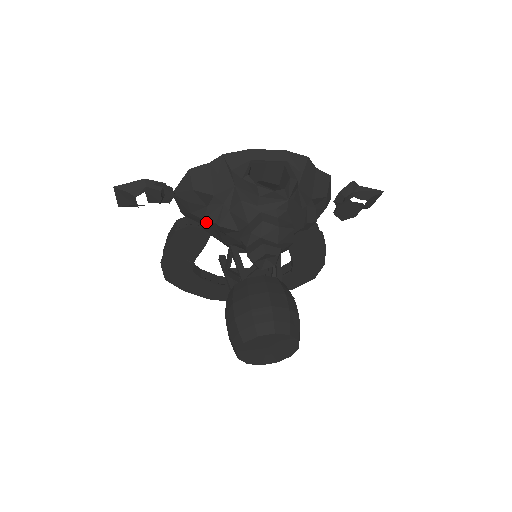
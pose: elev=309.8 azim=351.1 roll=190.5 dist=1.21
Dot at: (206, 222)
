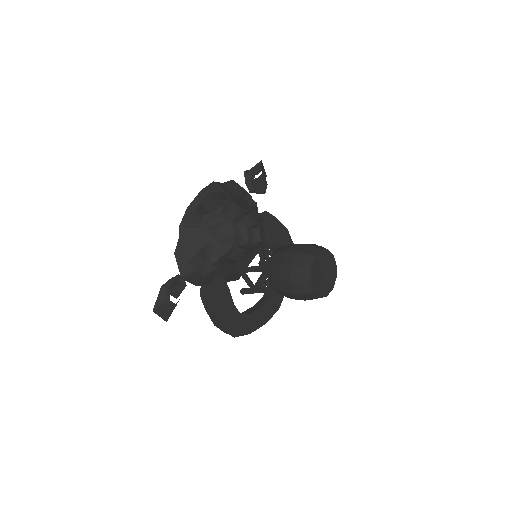
Dot at: (215, 264)
